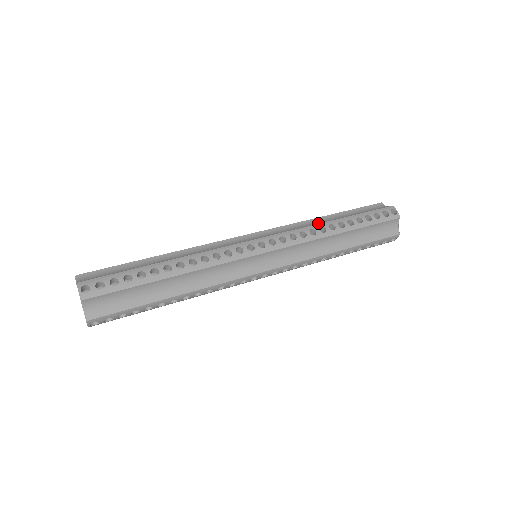
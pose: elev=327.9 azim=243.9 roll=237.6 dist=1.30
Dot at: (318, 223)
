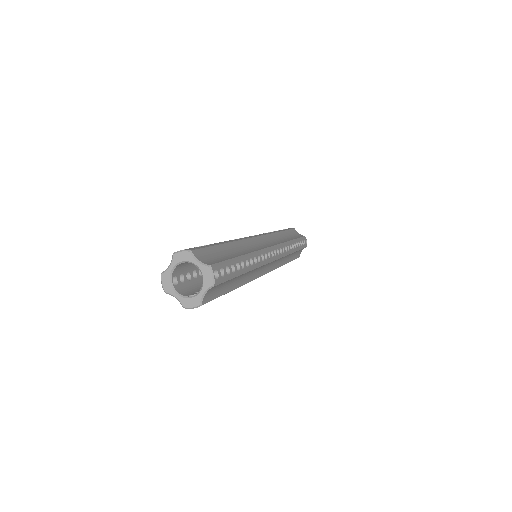
Dot at: occluded
